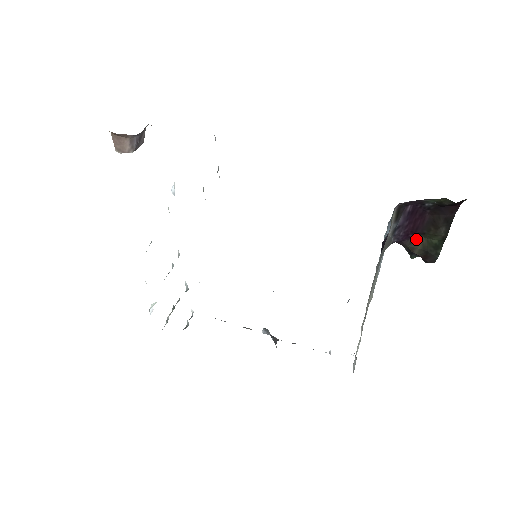
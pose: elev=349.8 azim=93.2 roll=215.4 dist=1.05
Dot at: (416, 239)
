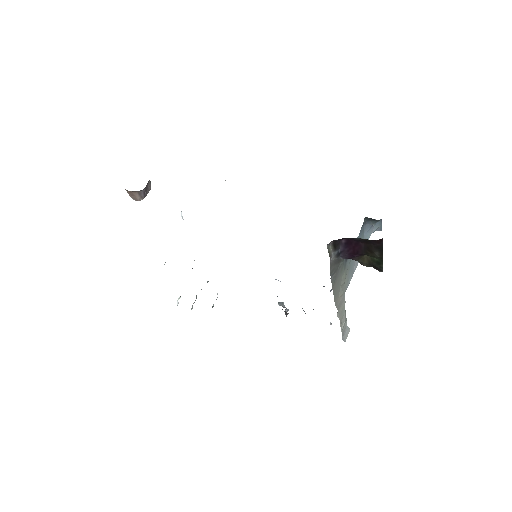
Dot at: (362, 257)
